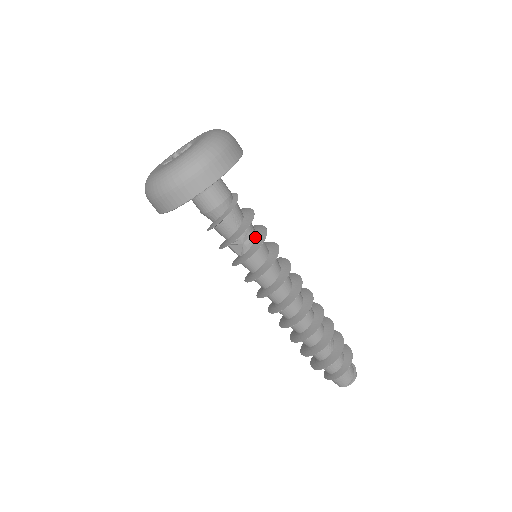
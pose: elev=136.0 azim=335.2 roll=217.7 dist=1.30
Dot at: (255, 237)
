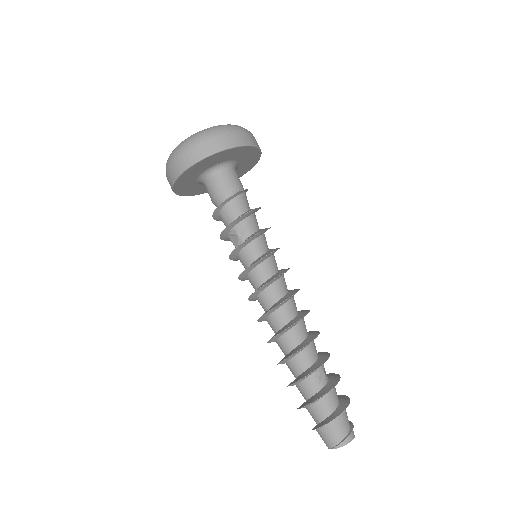
Dot at: (253, 232)
